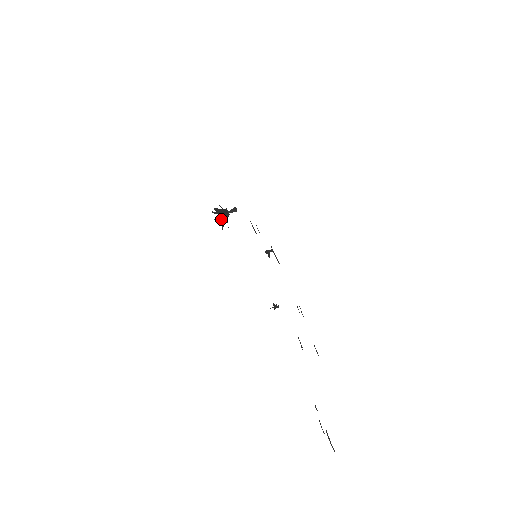
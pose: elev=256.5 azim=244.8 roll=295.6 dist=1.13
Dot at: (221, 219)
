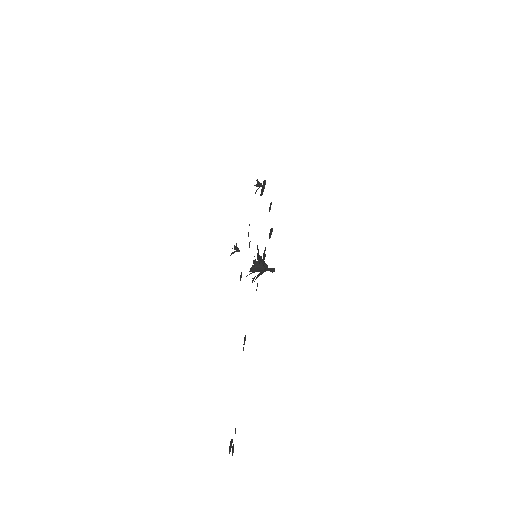
Dot at: (257, 264)
